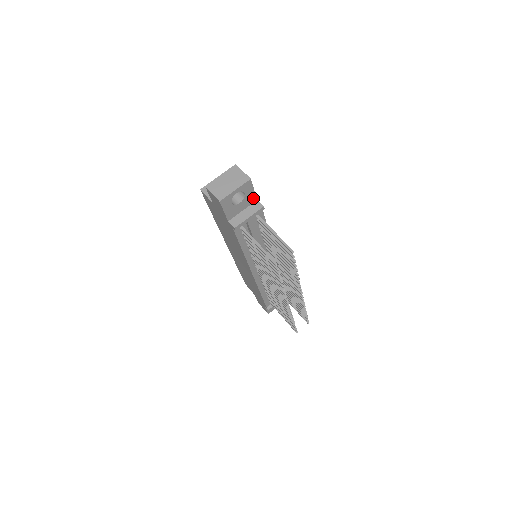
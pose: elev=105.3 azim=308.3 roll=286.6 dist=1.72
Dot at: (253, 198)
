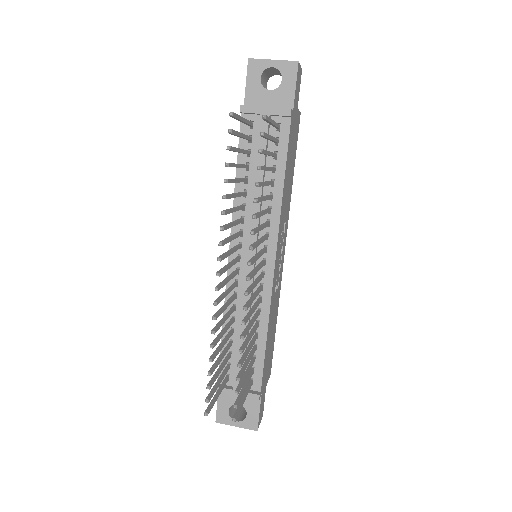
Dot at: (289, 102)
